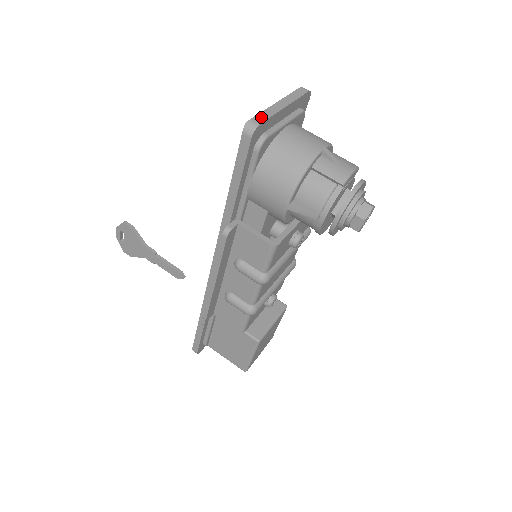
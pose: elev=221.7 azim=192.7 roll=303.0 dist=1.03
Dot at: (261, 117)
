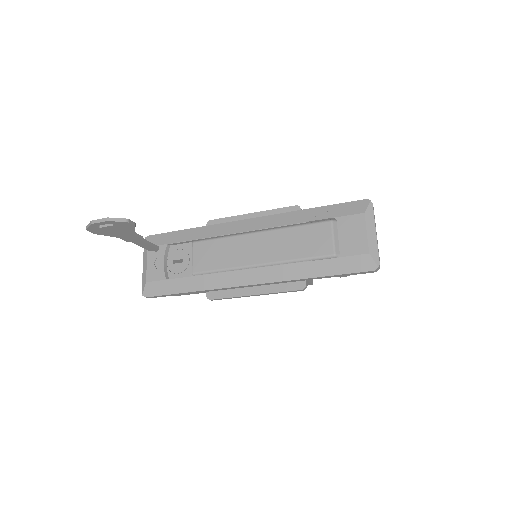
Dot at: (379, 257)
